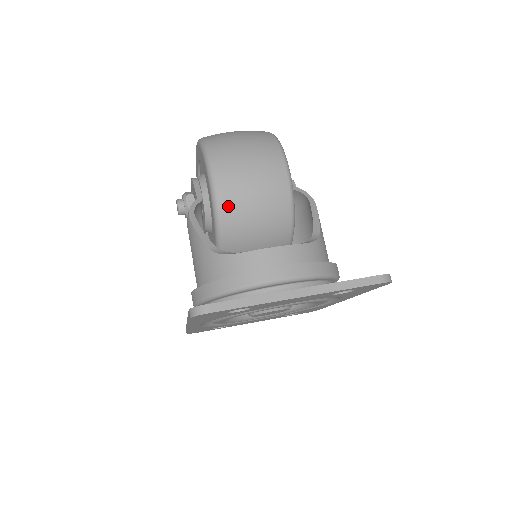
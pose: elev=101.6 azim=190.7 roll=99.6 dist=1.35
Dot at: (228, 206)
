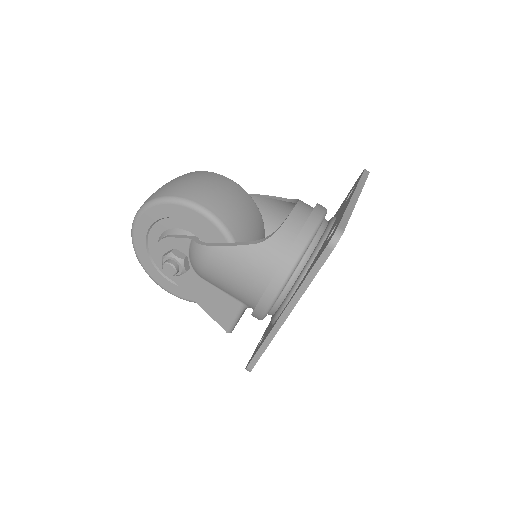
Dot at: (228, 219)
